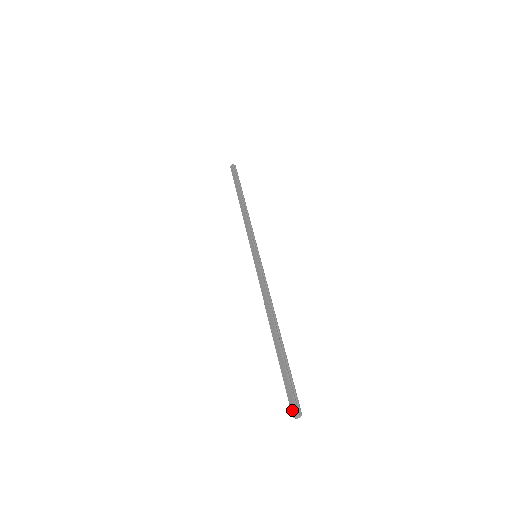
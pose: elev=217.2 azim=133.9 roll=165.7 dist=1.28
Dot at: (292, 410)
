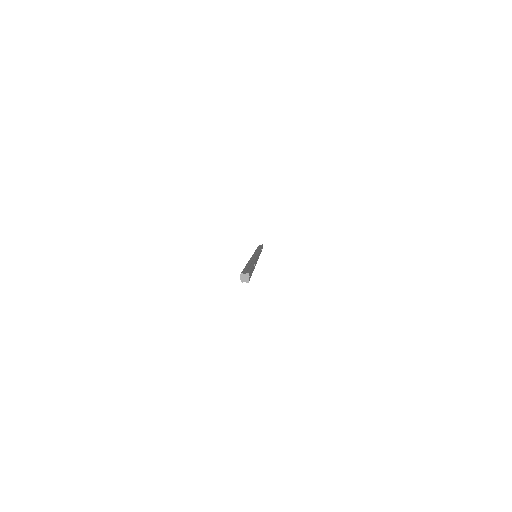
Dot at: (240, 279)
